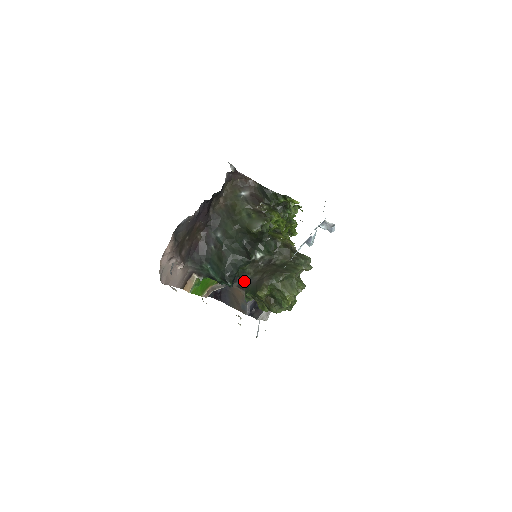
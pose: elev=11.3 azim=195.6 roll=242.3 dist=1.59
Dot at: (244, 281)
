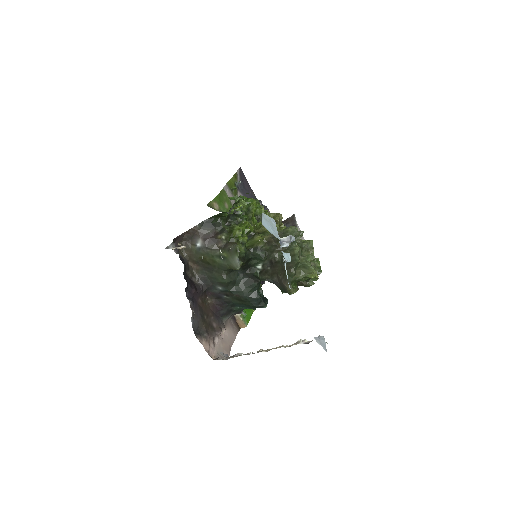
Dot at: occluded
